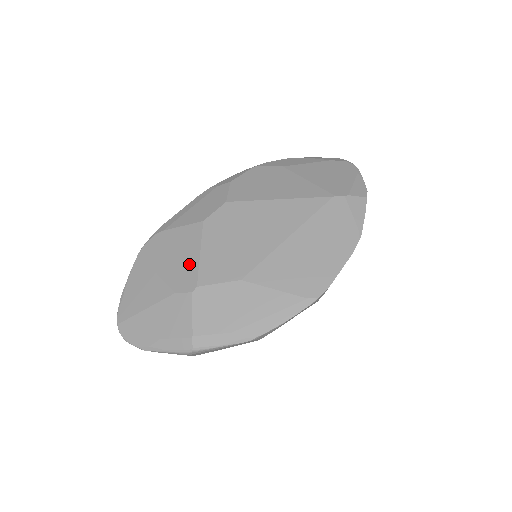
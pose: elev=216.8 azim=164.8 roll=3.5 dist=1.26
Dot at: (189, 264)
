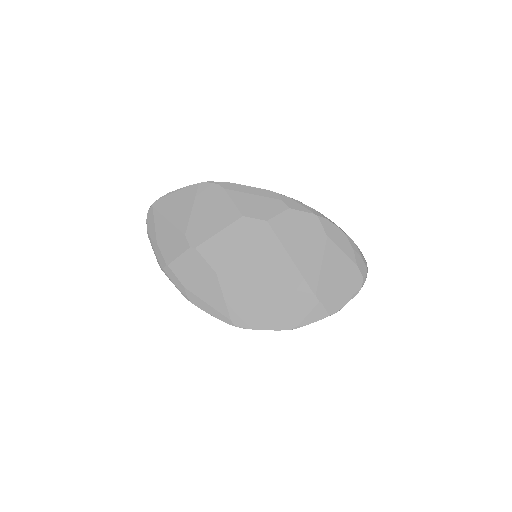
Dot at: (208, 230)
